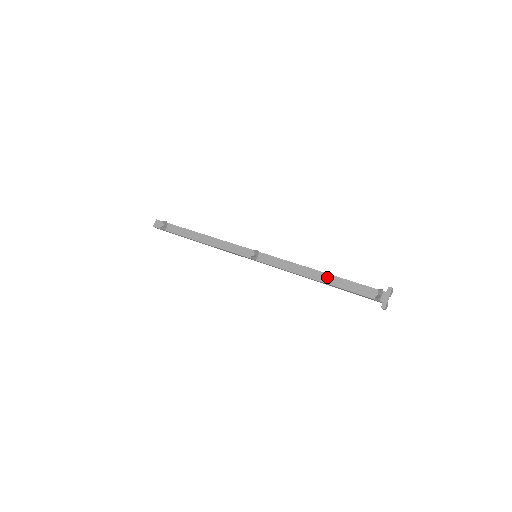
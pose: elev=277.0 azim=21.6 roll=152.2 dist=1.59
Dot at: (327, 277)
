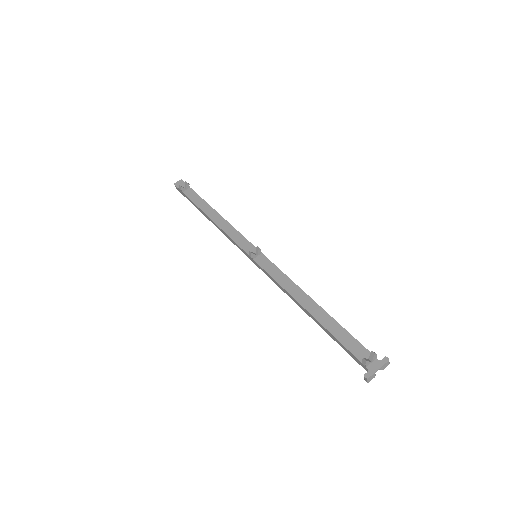
Dot at: (320, 311)
